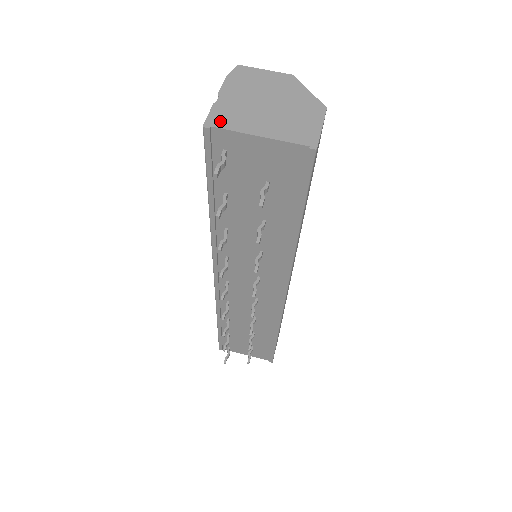
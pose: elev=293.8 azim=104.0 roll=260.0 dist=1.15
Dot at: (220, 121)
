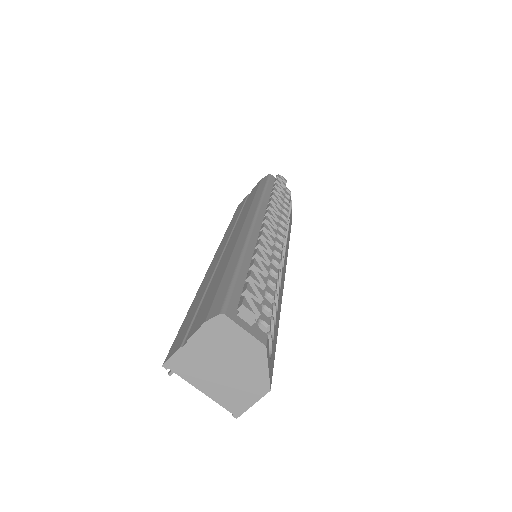
Dot at: (177, 367)
